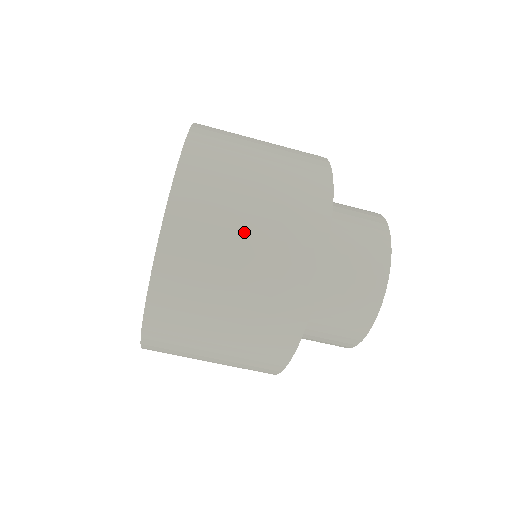
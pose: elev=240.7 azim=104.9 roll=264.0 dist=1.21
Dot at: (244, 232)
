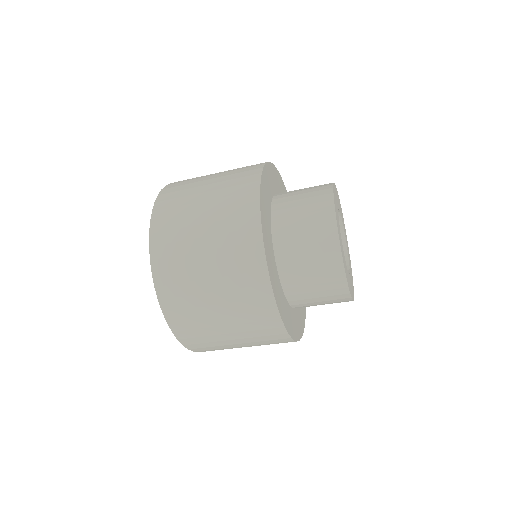
Dot at: (214, 305)
